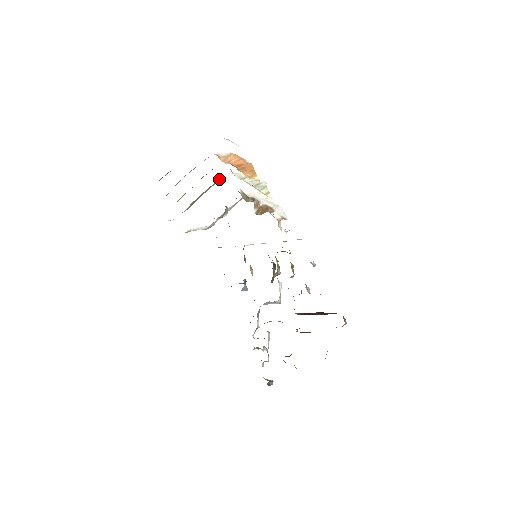
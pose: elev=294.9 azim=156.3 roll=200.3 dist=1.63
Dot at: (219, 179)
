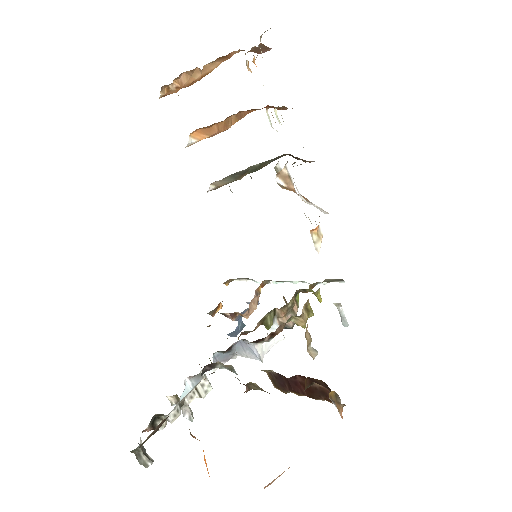
Dot at: occluded
